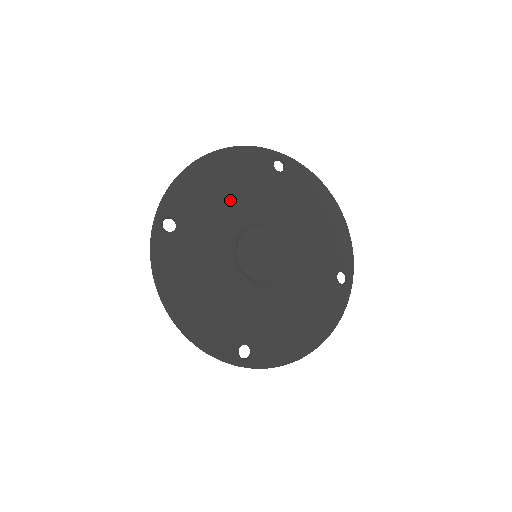
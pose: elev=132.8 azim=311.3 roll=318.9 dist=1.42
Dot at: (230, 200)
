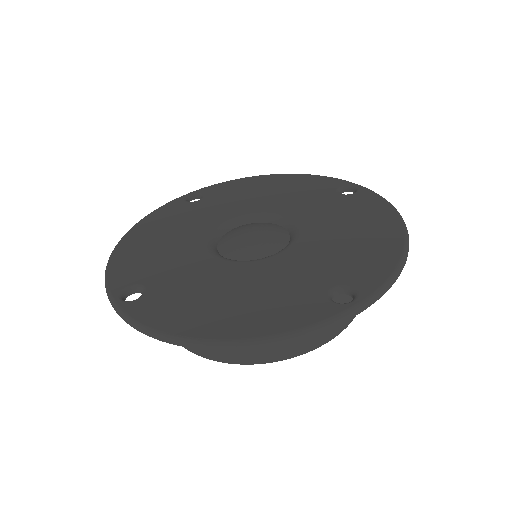
Dot at: (262, 197)
